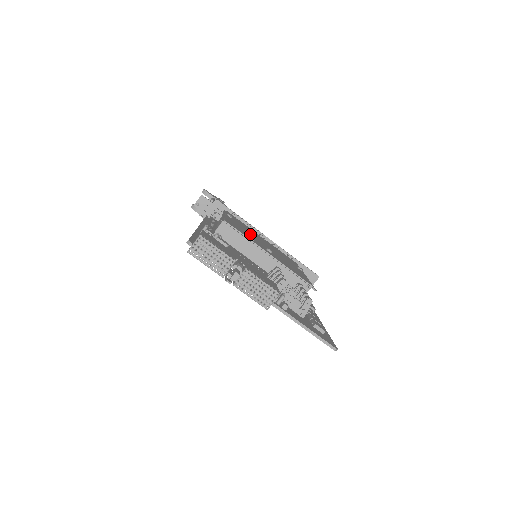
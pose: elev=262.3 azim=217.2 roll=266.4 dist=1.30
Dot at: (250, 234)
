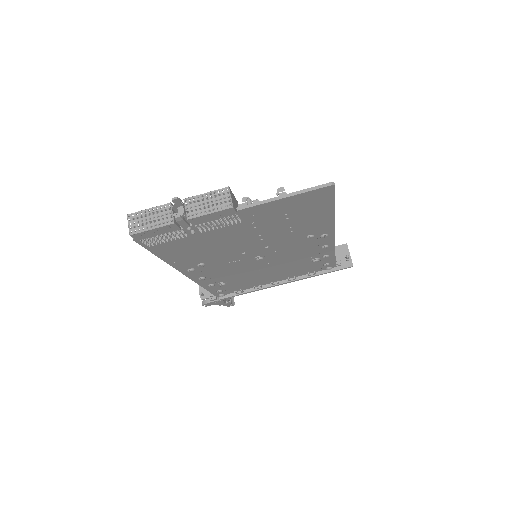
Dot at: occluded
